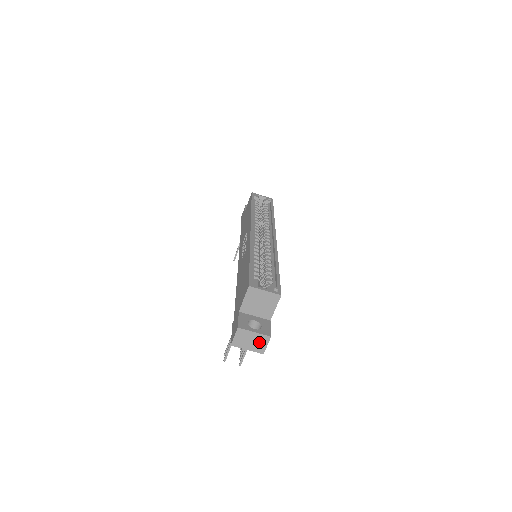
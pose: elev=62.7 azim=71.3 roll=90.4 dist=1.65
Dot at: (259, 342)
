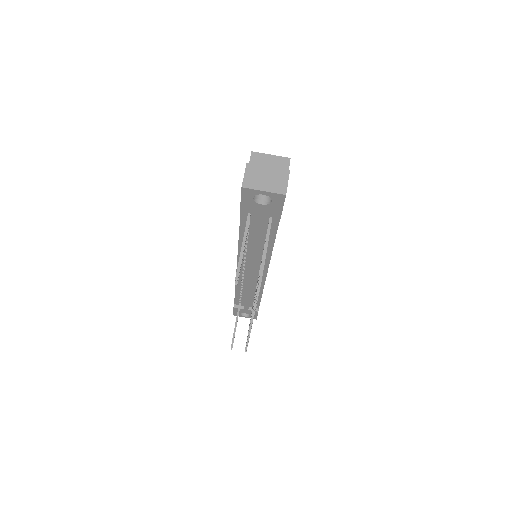
Dot at: (277, 179)
